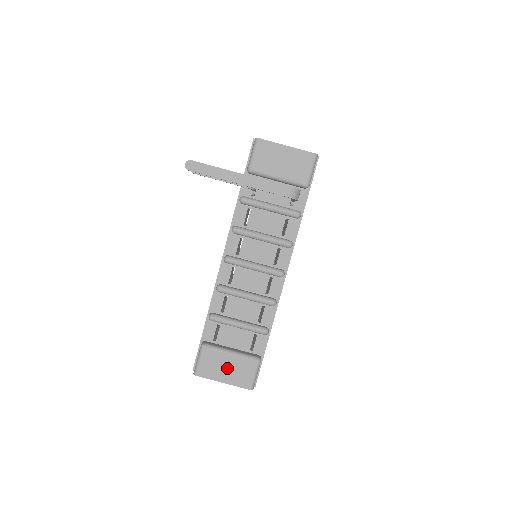
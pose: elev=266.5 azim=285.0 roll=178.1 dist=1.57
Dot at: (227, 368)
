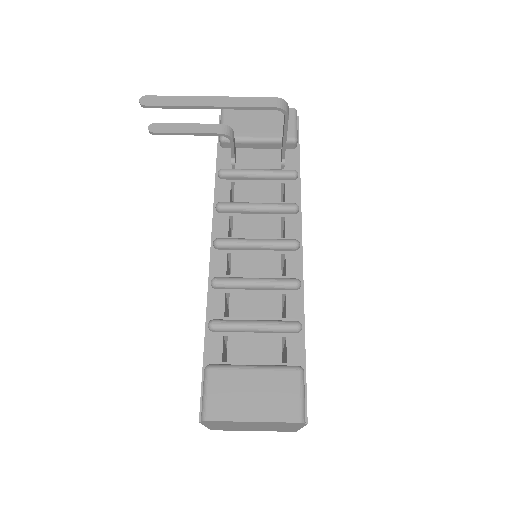
Dot at: (253, 394)
